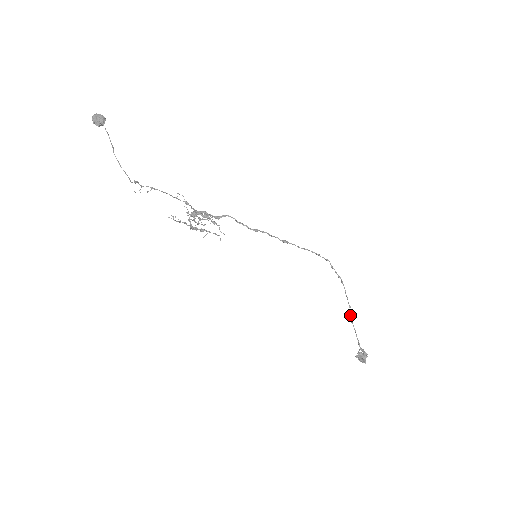
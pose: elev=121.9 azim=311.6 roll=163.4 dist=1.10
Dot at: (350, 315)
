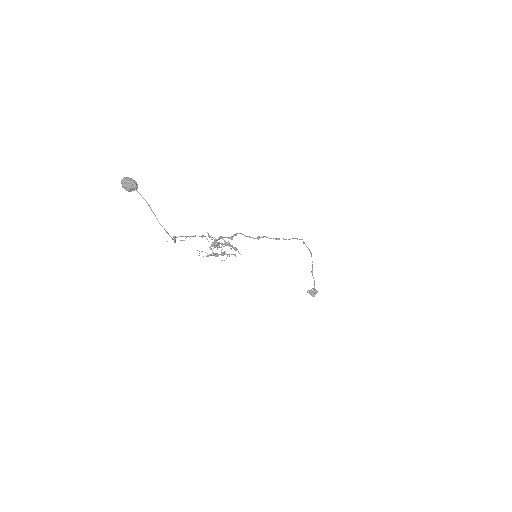
Dot at: (312, 272)
